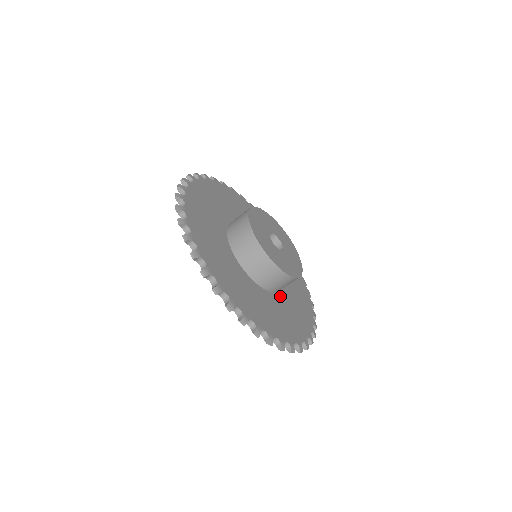
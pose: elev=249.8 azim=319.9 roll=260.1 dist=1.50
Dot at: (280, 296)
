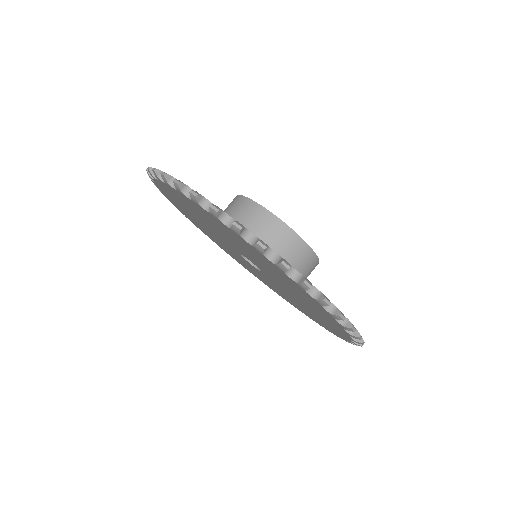
Dot at: occluded
